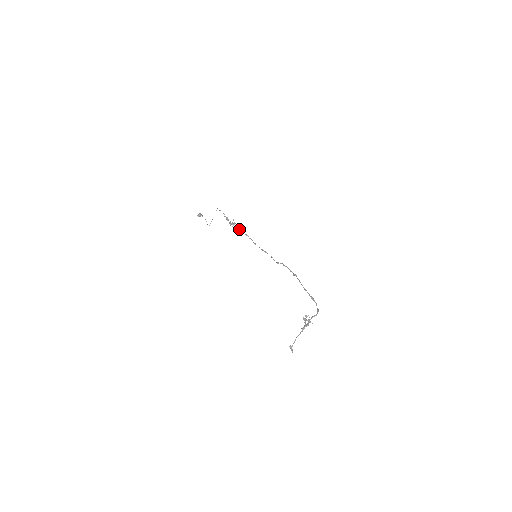
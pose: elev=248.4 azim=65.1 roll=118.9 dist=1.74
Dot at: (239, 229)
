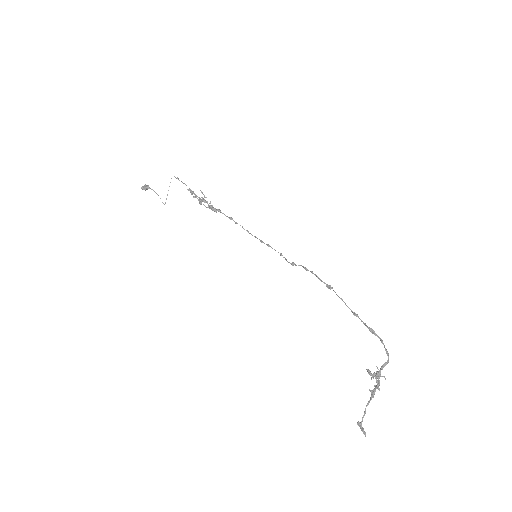
Dot at: (216, 209)
